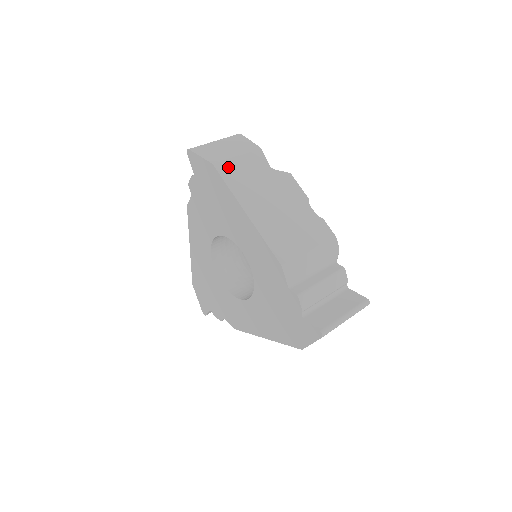
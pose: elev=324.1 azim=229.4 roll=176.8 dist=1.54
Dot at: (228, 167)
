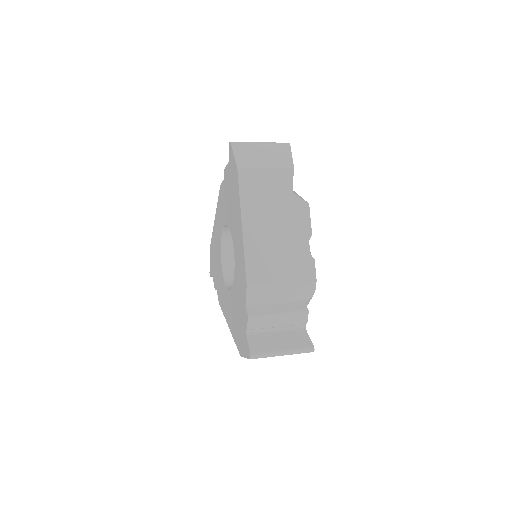
Dot at: (250, 176)
